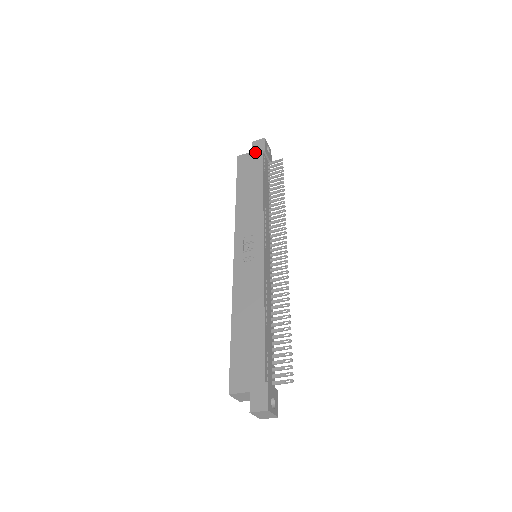
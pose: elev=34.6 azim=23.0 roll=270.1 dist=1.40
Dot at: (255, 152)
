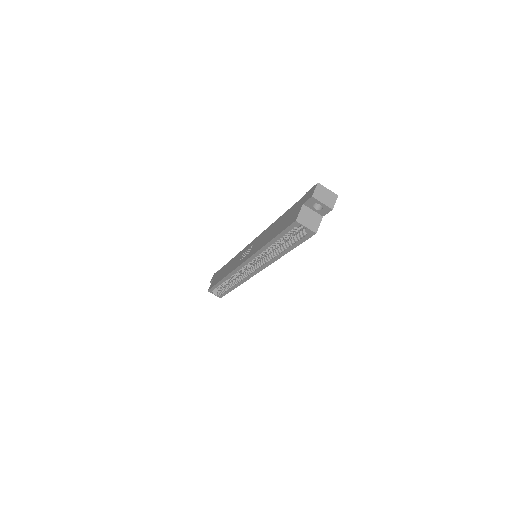
Dot at: occluded
